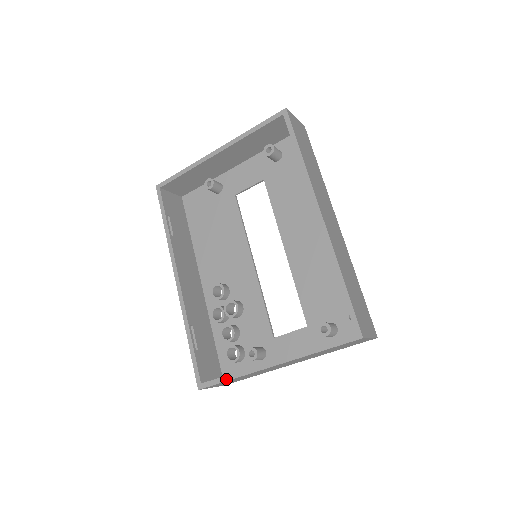
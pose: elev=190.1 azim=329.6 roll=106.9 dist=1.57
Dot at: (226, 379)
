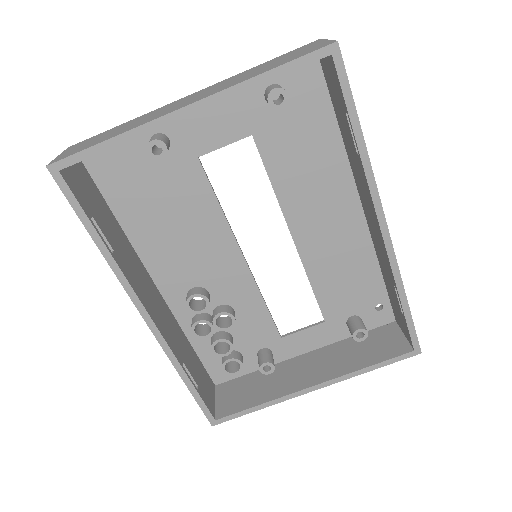
Dot at: (252, 411)
